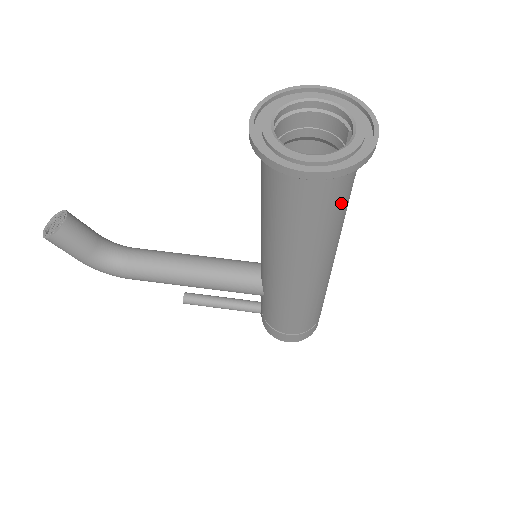
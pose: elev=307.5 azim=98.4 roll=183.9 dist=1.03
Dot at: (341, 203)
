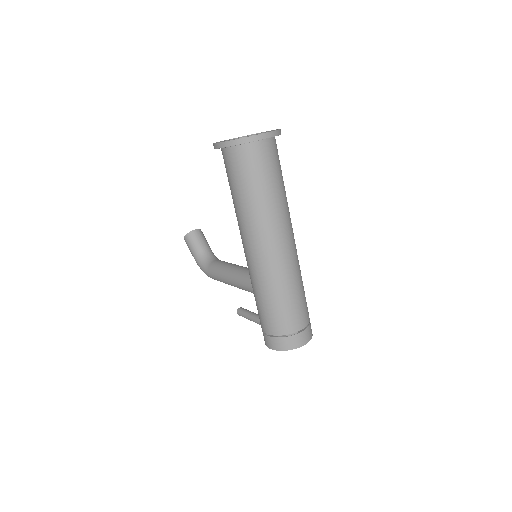
Dot at: (252, 179)
